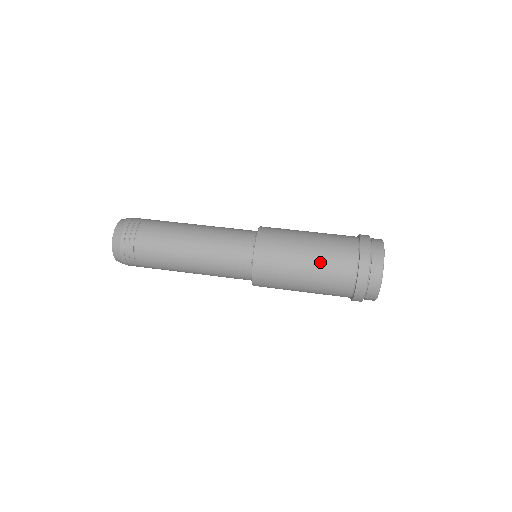
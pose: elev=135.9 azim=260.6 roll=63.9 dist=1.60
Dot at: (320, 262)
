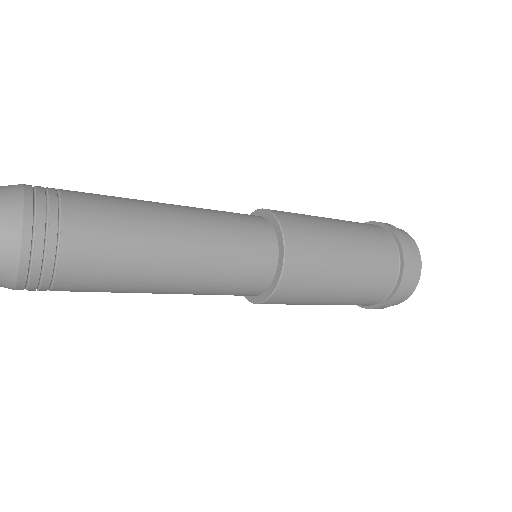
Dot at: (354, 228)
